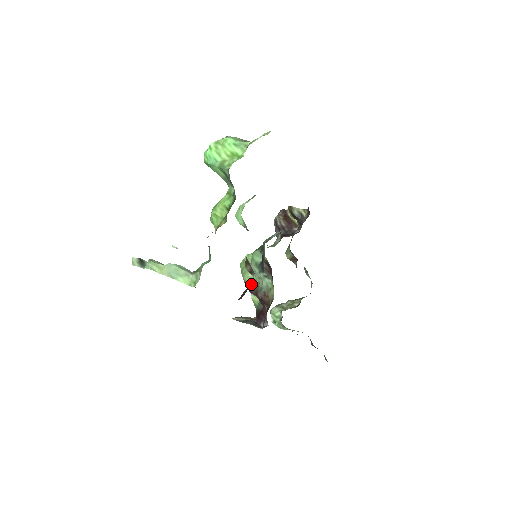
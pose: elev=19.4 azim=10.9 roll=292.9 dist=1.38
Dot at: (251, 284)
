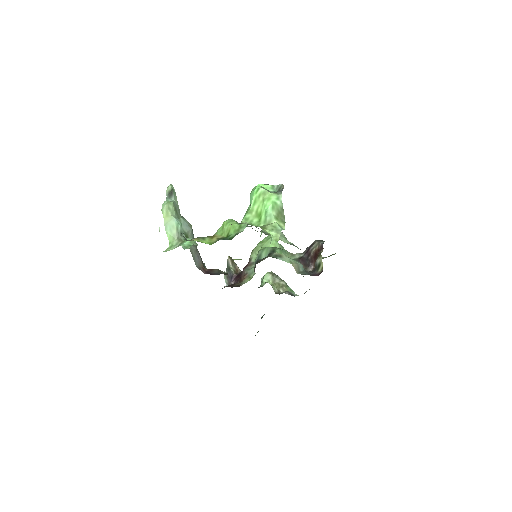
Dot at: (216, 274)
